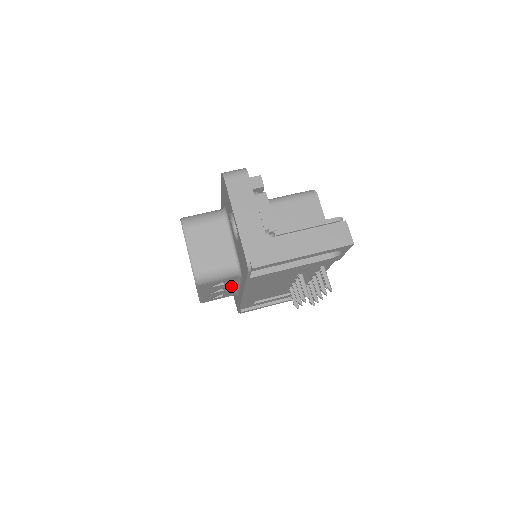
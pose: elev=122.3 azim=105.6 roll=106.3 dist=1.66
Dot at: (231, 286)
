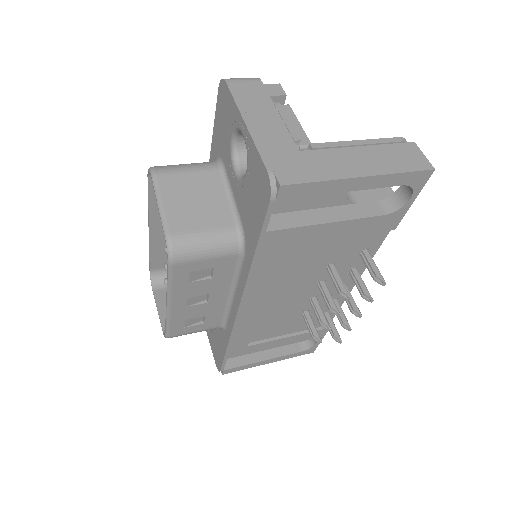
Dot at: (221, 291)
